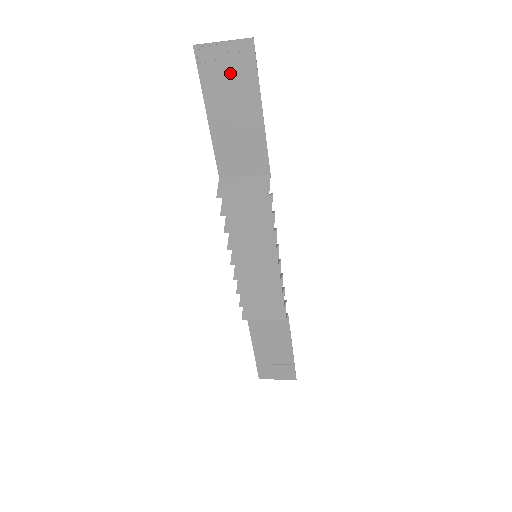
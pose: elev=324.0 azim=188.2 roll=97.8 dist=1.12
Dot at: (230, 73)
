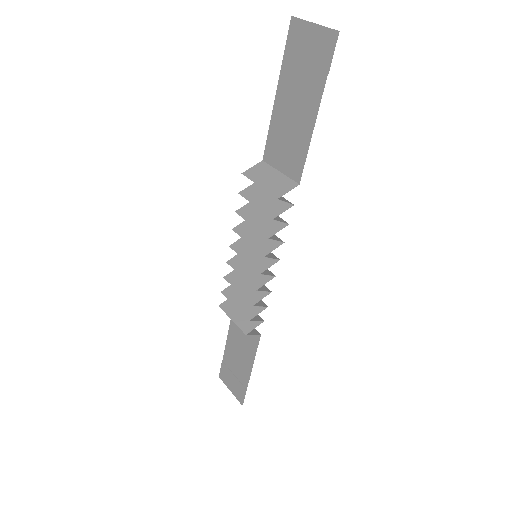
Dot at: (308, 59)
